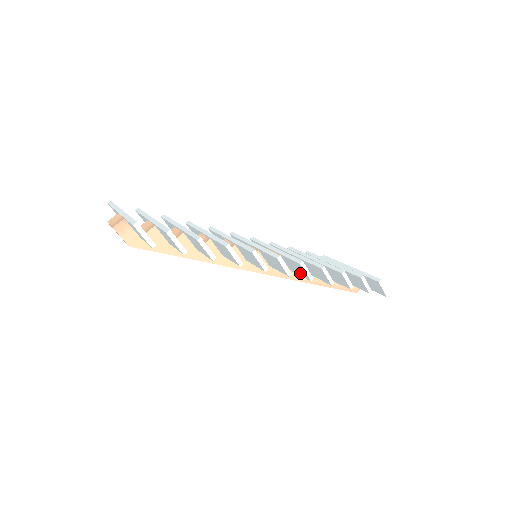
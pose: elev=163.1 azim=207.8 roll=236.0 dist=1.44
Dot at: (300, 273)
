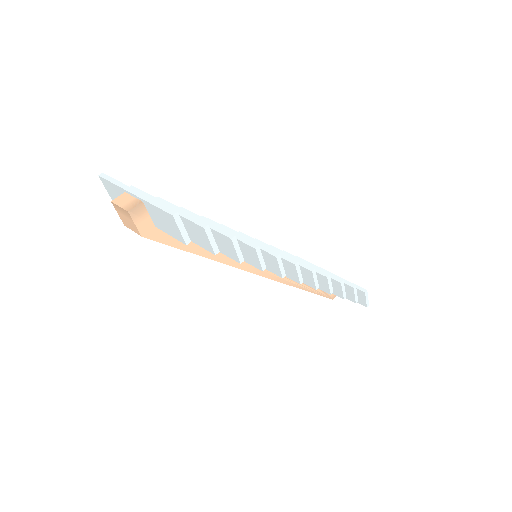
Dot at: (303, 279)
